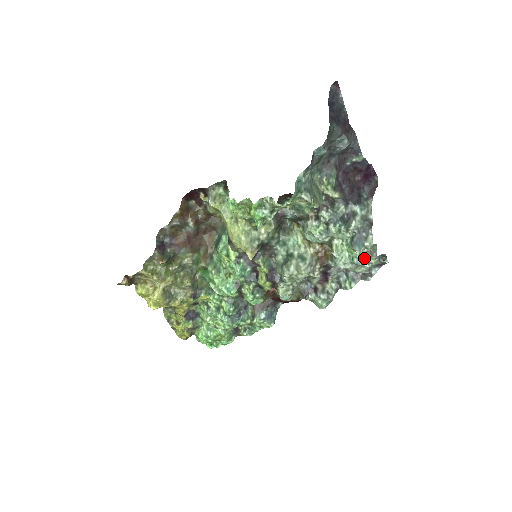
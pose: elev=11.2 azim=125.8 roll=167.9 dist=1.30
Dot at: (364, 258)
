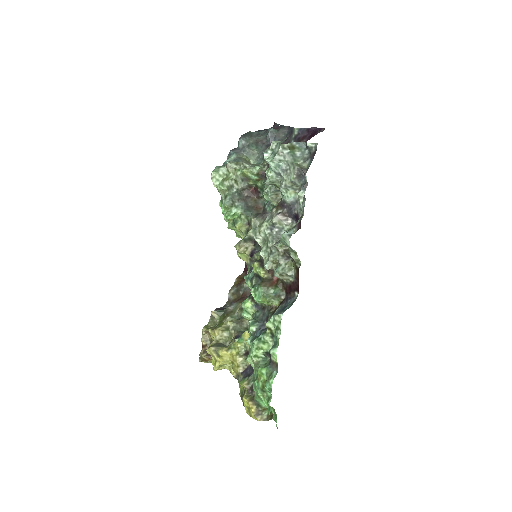
Dot at: (271, 156)
